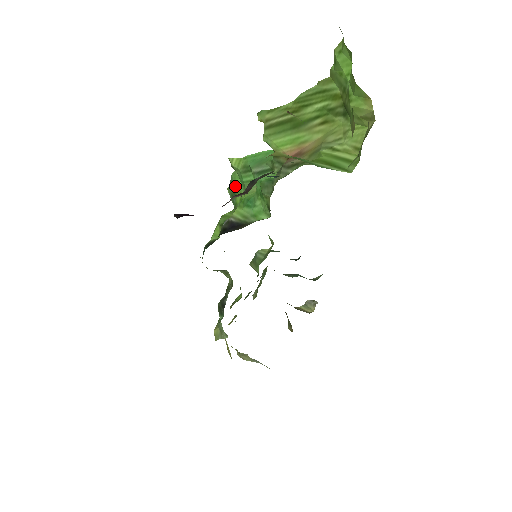
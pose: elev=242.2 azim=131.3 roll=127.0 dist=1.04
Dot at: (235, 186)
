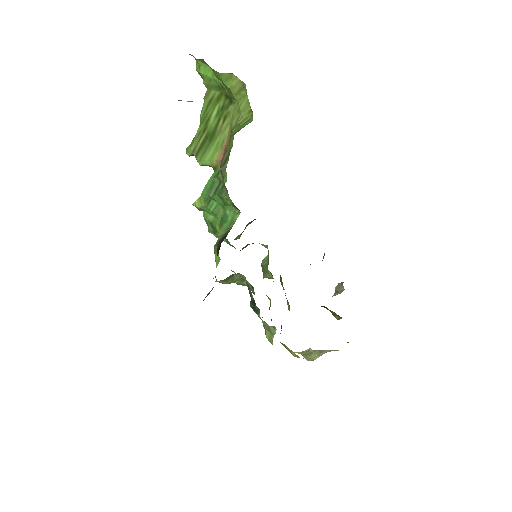
Dot at: (210, 222)
